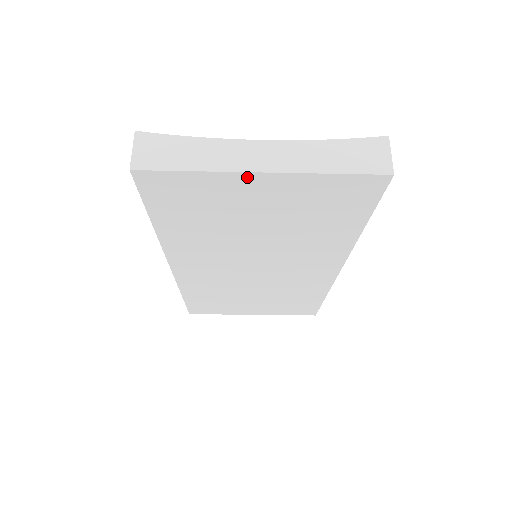
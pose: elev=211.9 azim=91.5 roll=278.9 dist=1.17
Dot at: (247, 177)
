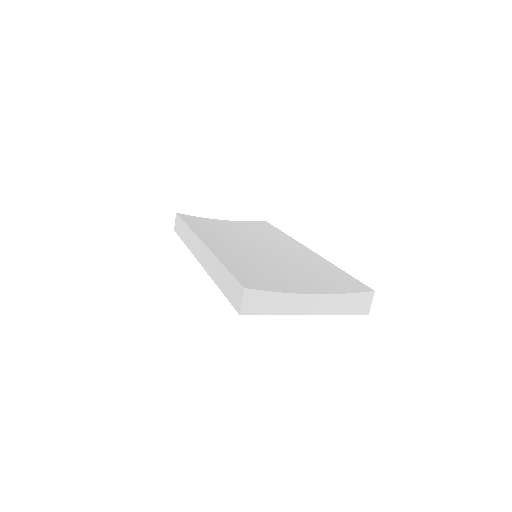
Dot at: (298, 312)
